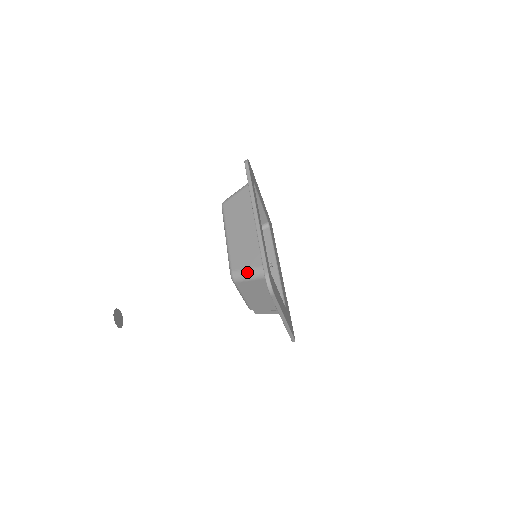
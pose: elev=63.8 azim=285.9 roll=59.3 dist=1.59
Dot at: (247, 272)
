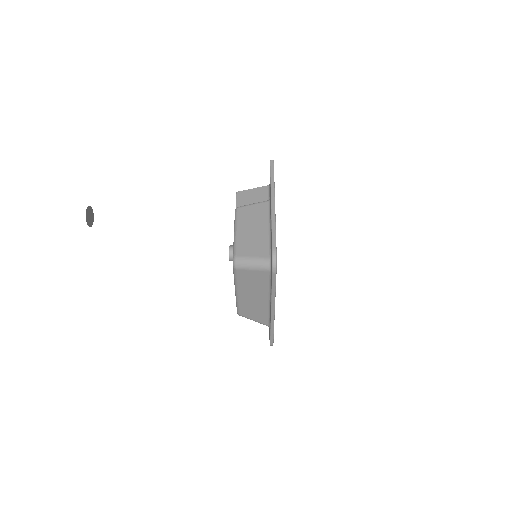
Dot at: occluded
